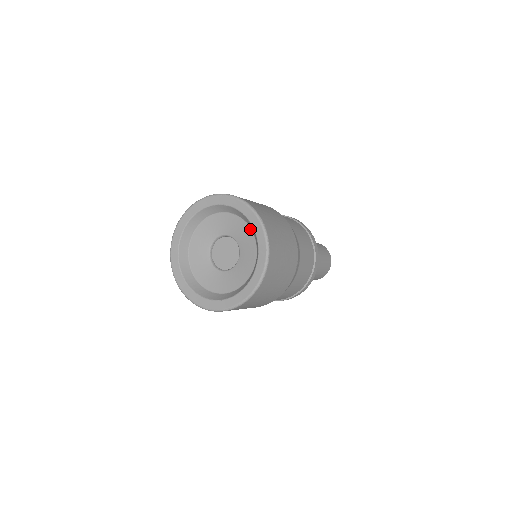
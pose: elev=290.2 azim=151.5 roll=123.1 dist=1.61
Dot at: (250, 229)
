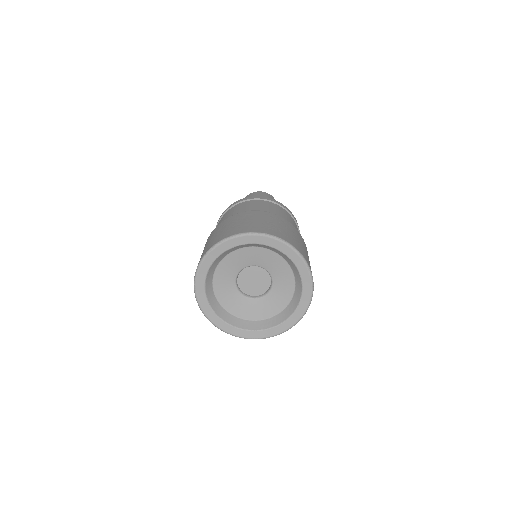
Dot at: (254, 247)
